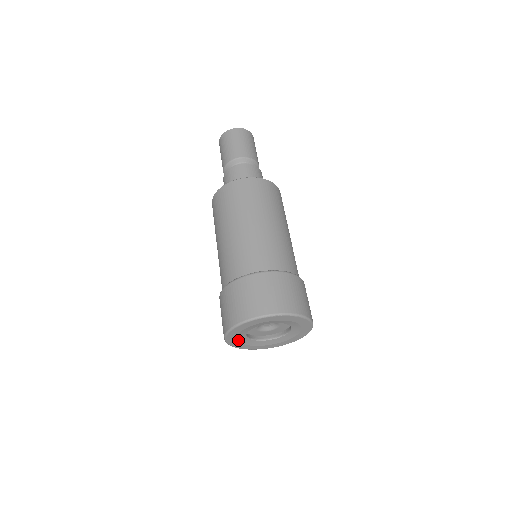
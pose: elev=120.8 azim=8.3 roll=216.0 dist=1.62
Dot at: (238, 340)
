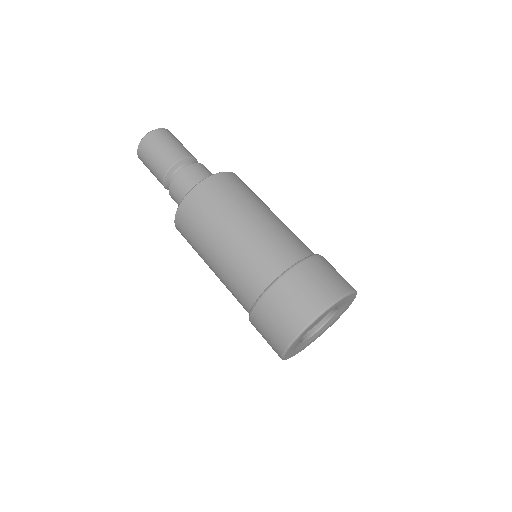
Dot at: (295, 345)
